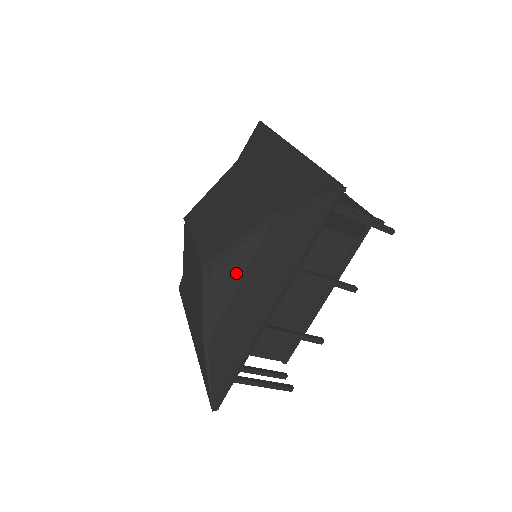
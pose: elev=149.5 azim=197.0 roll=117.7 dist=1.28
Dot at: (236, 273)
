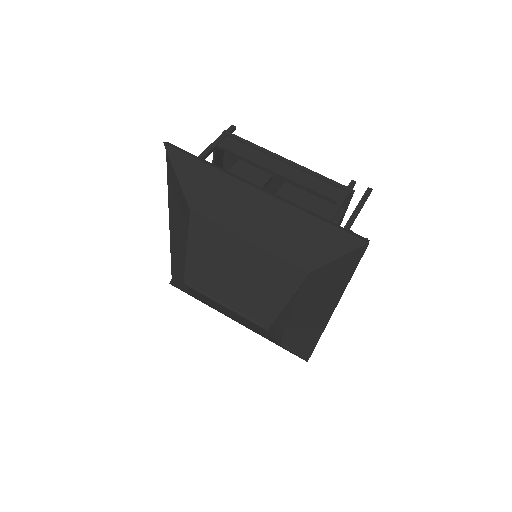
Dot at: (287, 309)
